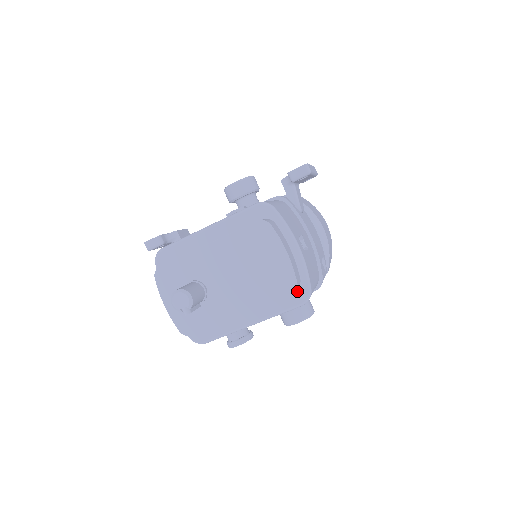
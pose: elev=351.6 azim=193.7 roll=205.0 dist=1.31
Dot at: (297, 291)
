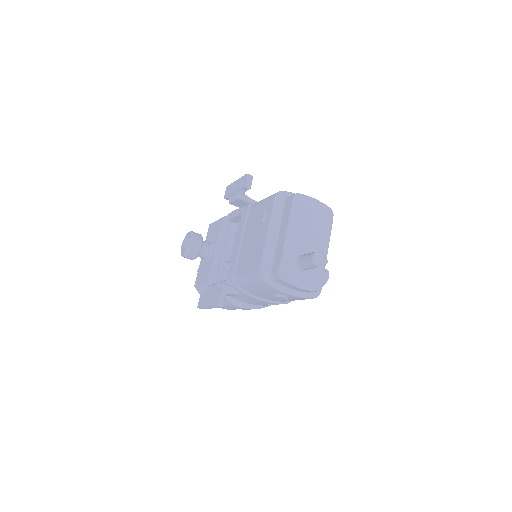
Dot at: occluded
